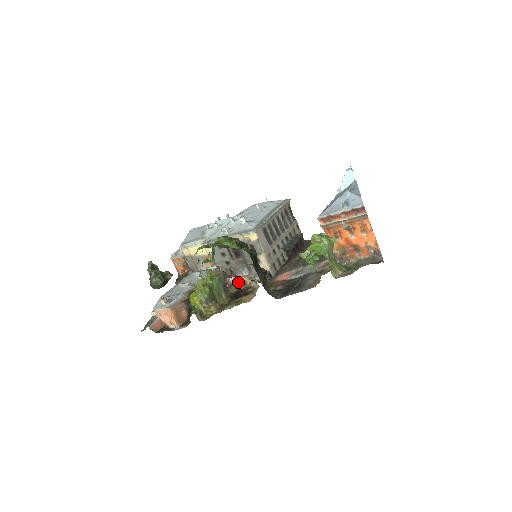
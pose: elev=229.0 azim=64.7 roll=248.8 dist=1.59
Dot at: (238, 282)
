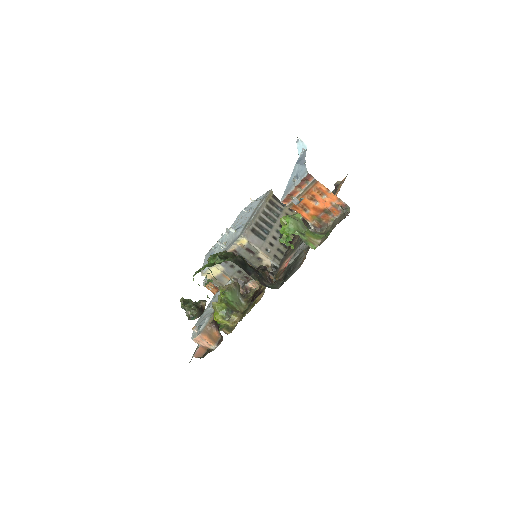
Dot at: (253, 285)
